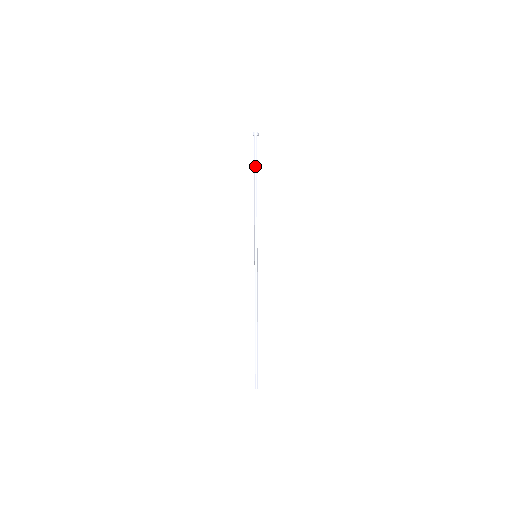
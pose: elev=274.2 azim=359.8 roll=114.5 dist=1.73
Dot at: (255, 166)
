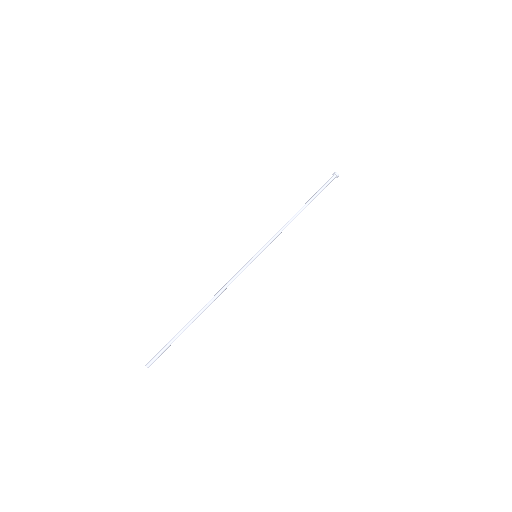
Dot at: (316, 193)
